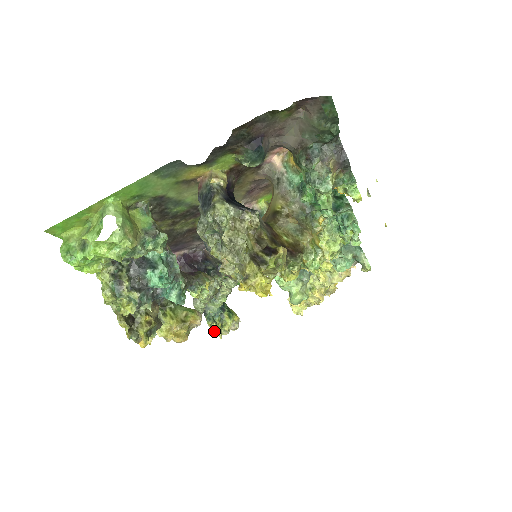
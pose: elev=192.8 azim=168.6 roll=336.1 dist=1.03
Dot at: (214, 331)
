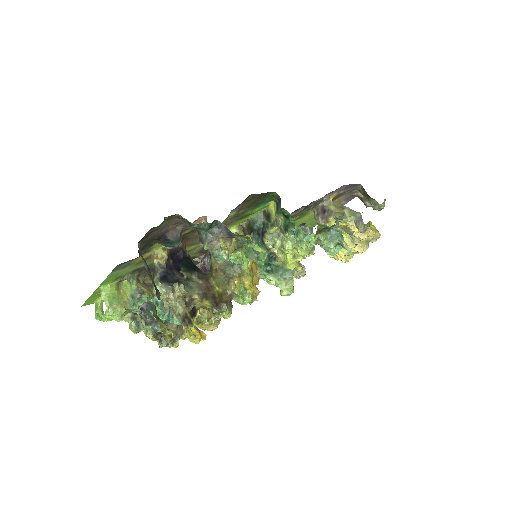
Dot at: occluded
